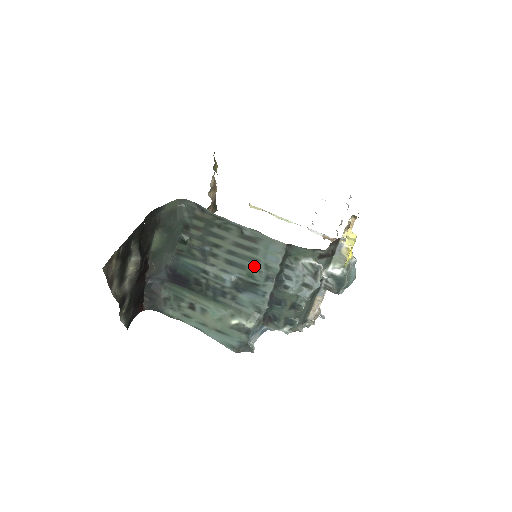
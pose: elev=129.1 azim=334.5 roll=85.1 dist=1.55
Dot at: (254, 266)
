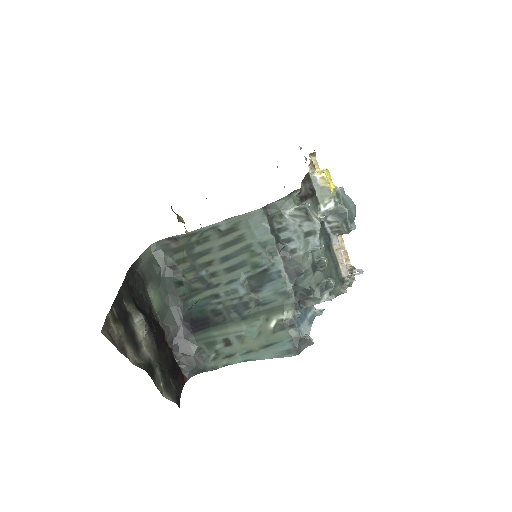
Dot at: (251, 253)
